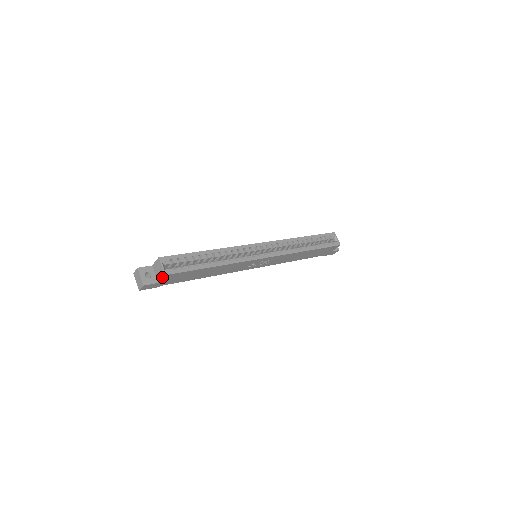
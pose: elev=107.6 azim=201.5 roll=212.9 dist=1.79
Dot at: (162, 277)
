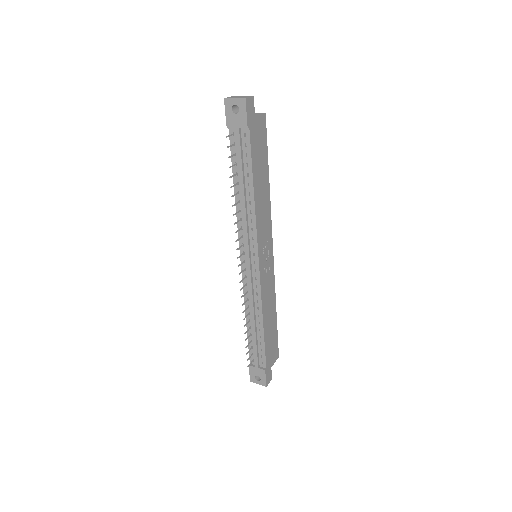
Dot at: (262, 114)
